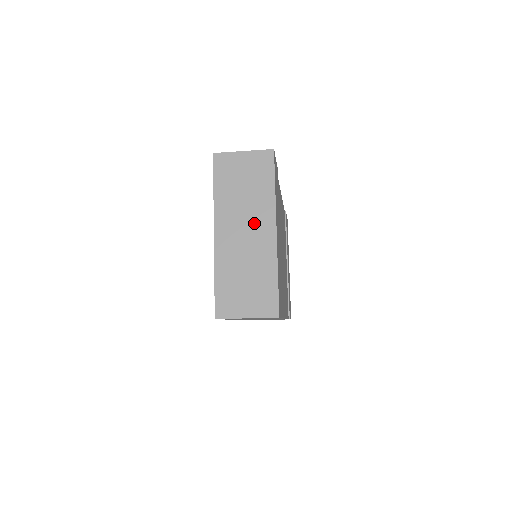
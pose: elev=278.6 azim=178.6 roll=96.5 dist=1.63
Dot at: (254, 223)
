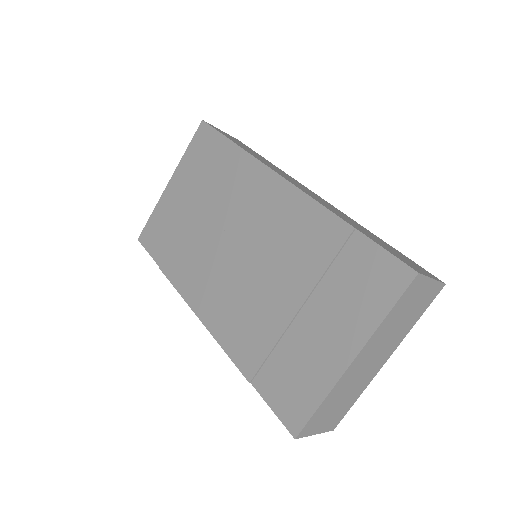
Dot at: (382, 353)
